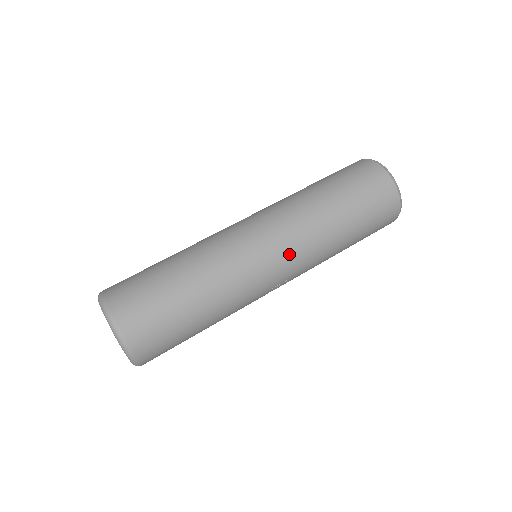
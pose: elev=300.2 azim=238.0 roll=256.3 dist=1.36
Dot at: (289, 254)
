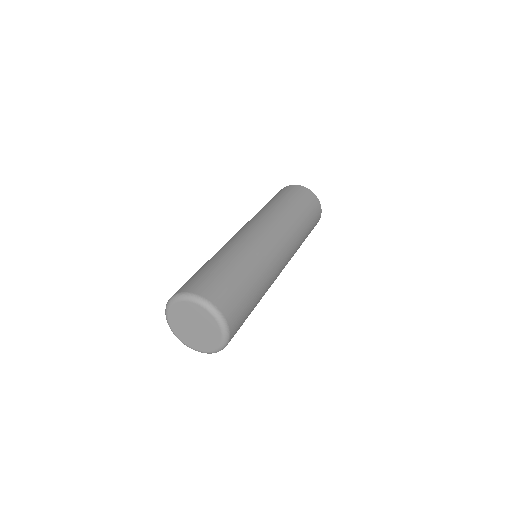
Dot at: (288, 248)
